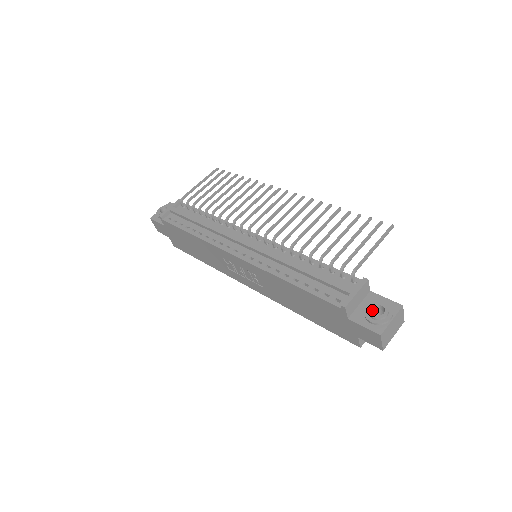
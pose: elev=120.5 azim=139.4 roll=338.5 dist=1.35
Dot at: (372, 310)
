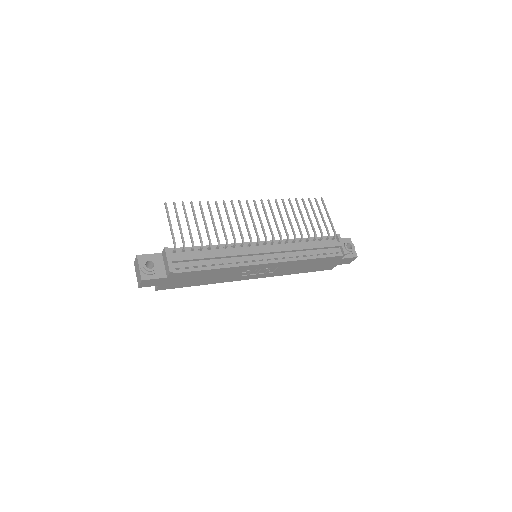
Dot at: (346, 248)
